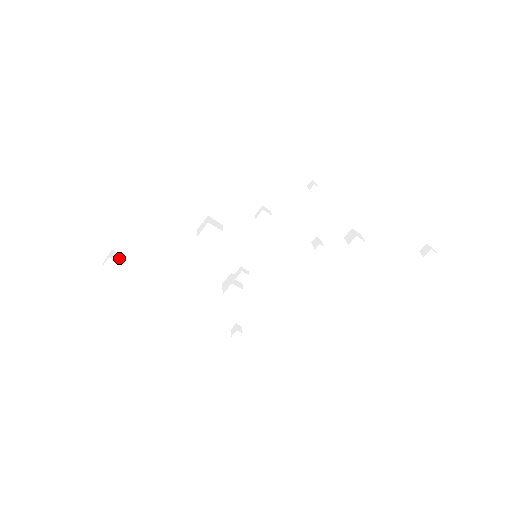
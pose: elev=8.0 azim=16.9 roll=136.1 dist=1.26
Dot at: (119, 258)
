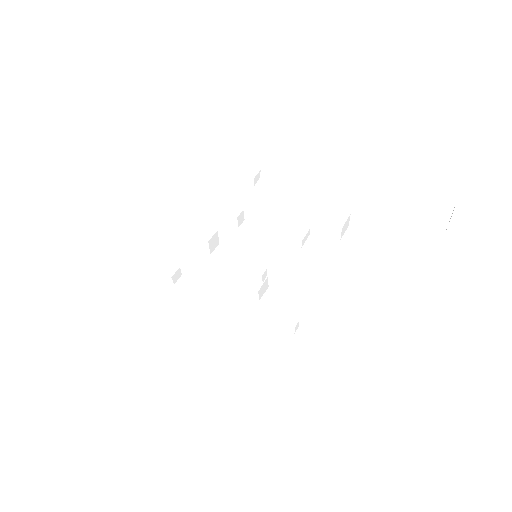
Dot at: (171, 270)
